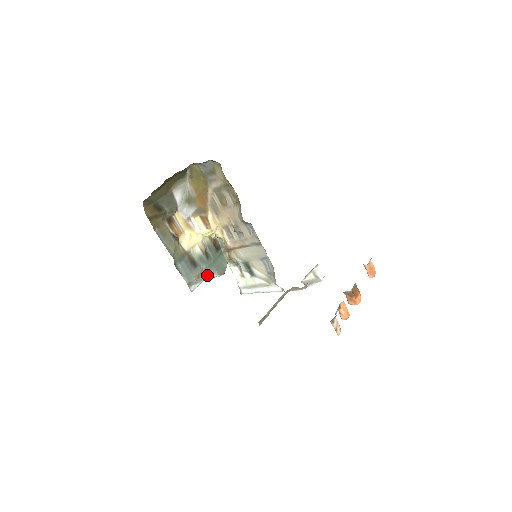
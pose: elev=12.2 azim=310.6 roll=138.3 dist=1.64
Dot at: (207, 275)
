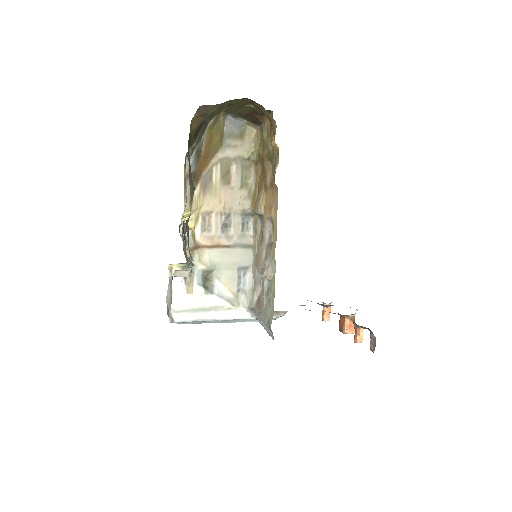
Dot at: occluded
